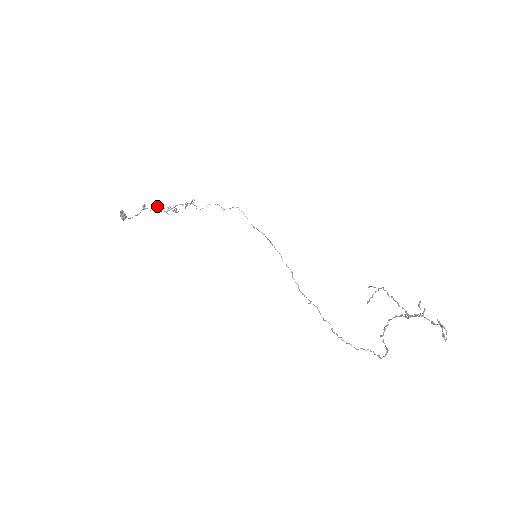
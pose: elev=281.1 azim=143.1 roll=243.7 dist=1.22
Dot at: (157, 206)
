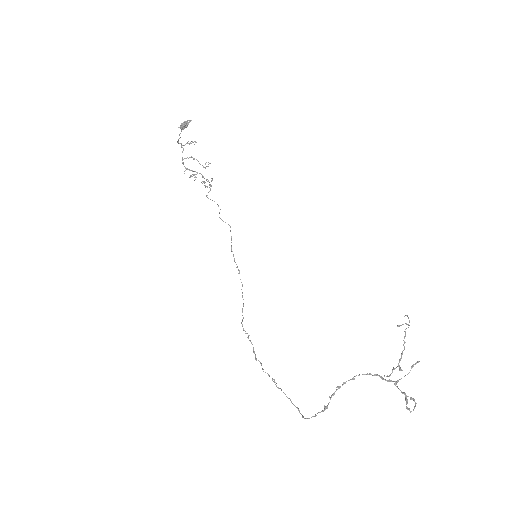
Dot at: occluded
